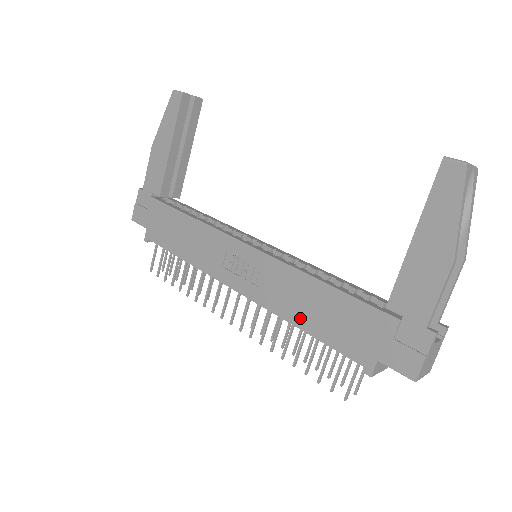
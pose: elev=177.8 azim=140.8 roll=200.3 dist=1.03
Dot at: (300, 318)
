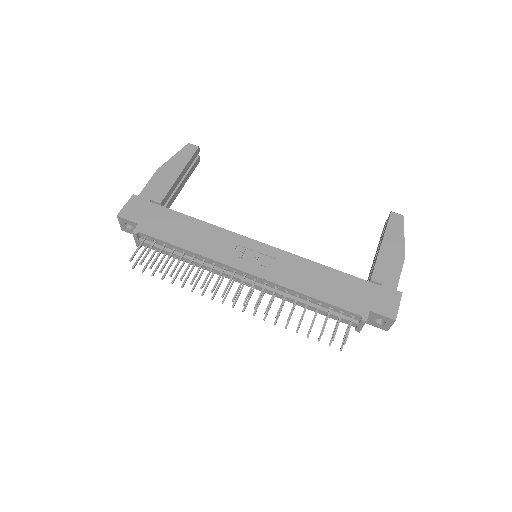
Dot at: (308, 288)
